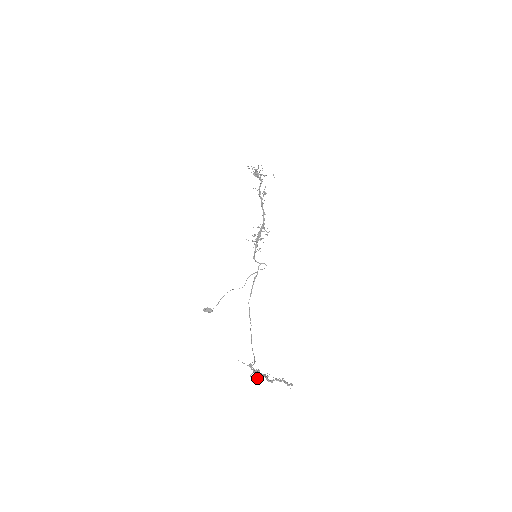
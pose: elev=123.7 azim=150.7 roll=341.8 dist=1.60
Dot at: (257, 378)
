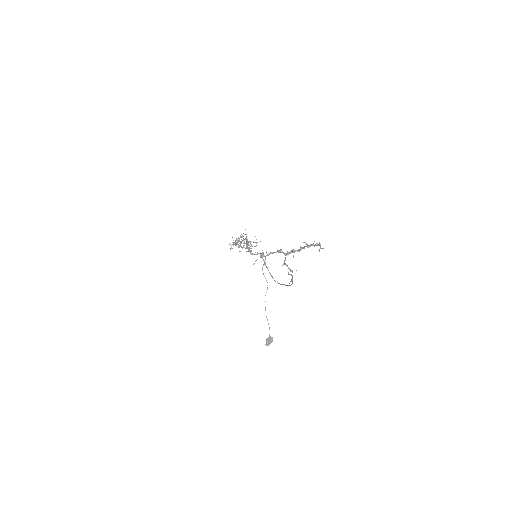
Dot at: occluded
